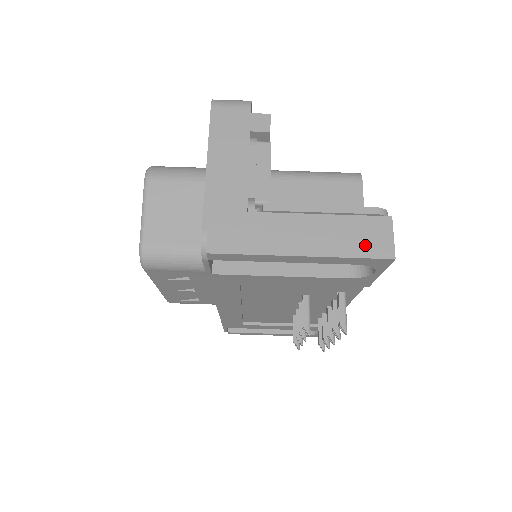
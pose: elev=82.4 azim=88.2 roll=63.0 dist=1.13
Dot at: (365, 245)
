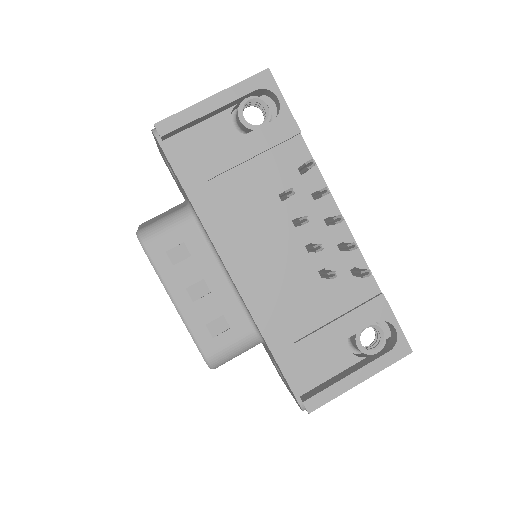
Dot at: occluded
